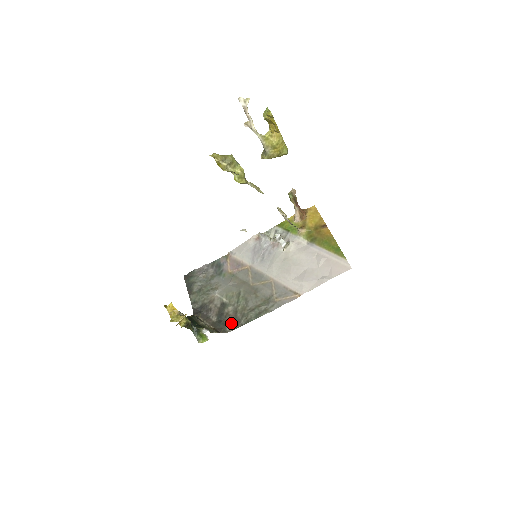
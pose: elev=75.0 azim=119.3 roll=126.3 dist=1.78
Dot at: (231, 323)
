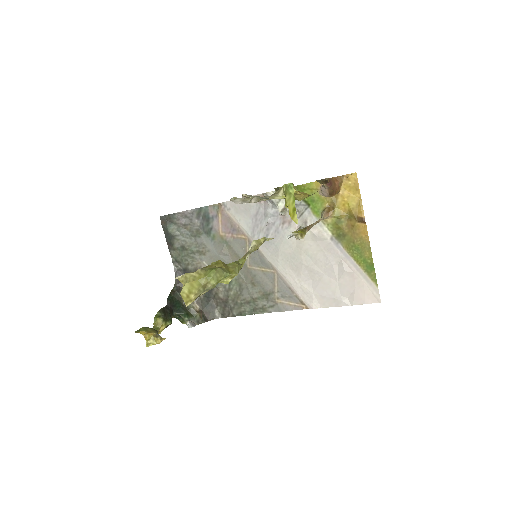
Dot at: (221, 308)
